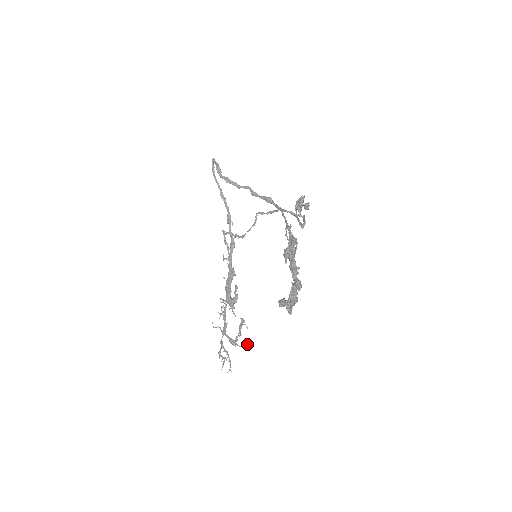
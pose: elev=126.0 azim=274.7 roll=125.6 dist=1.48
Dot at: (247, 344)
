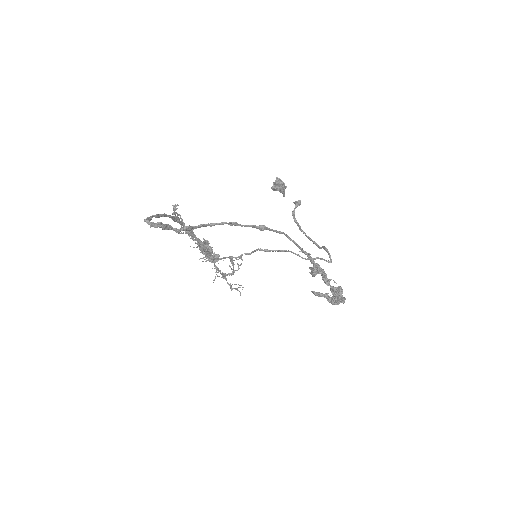
Dot at: occluded
